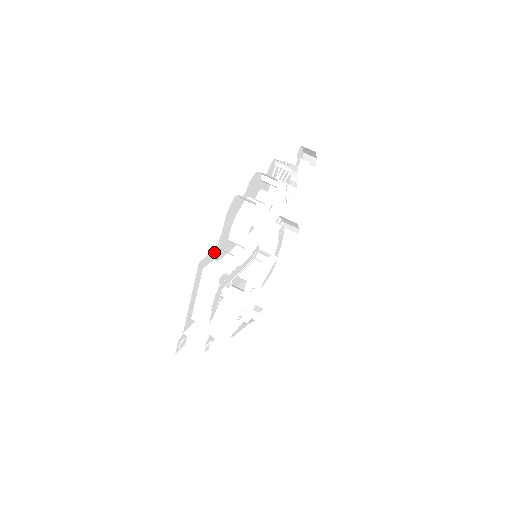
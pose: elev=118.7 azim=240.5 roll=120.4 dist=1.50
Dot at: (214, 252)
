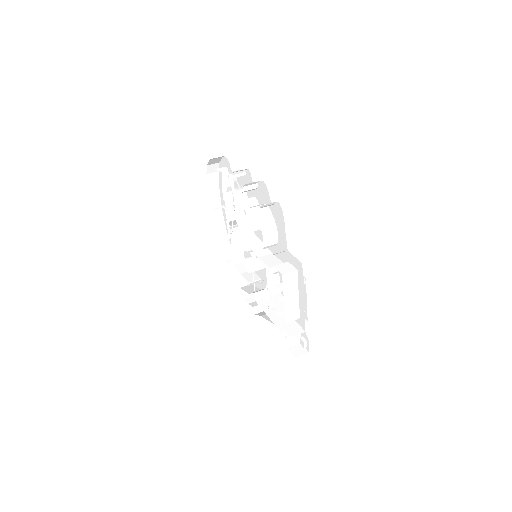
Dot at: occluded
